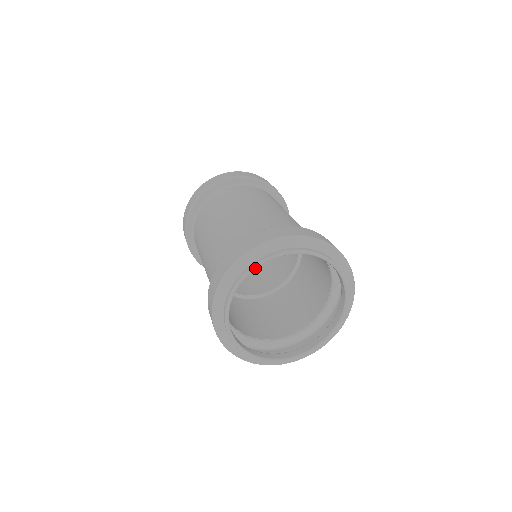
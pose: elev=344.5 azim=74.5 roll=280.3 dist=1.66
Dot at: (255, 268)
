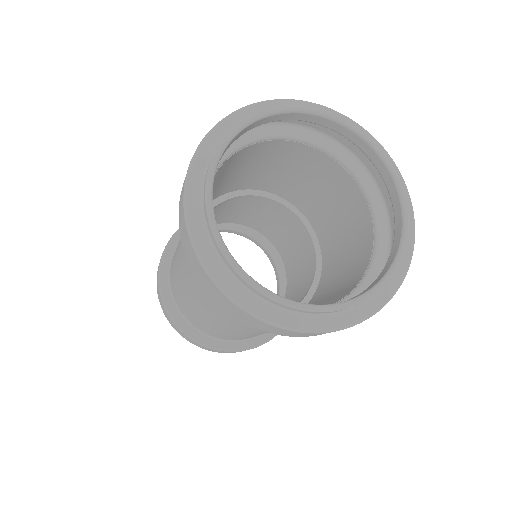
Dot at: (245, 124)
